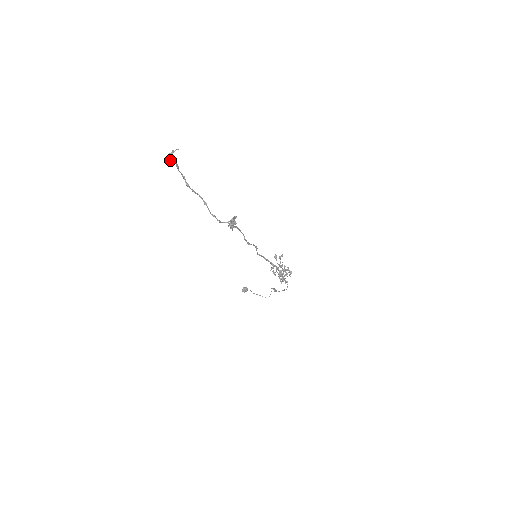
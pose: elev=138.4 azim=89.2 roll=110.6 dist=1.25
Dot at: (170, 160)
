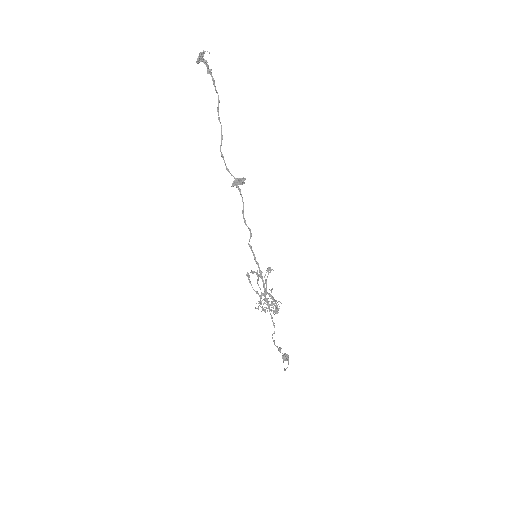
Dot at: (199, 58)
